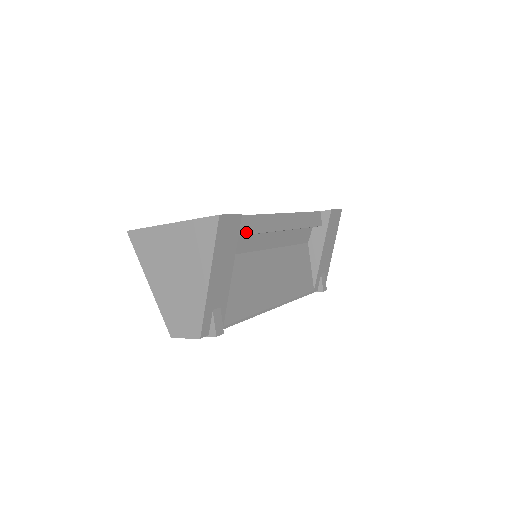
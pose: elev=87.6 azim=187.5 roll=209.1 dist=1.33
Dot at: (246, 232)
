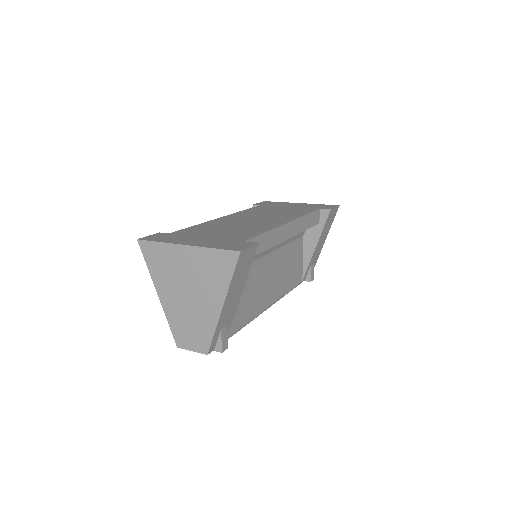
Dot at: (257, 252)
